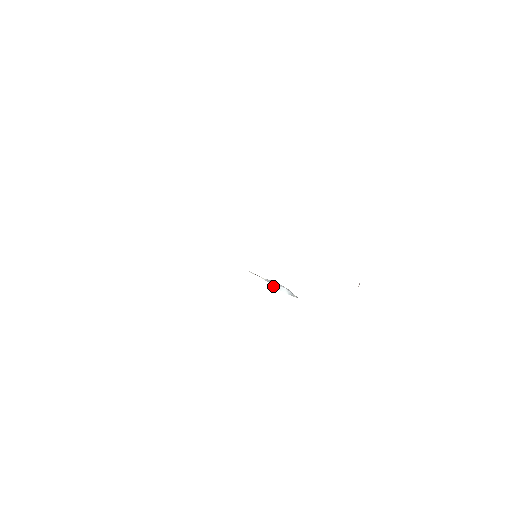
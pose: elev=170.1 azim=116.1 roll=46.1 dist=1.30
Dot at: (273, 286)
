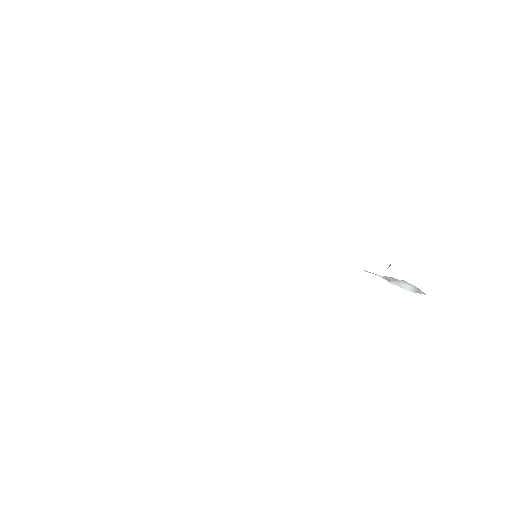
Dot at: (392, 284)
